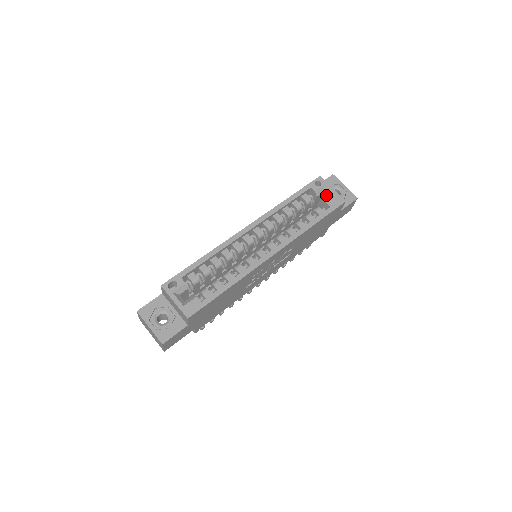
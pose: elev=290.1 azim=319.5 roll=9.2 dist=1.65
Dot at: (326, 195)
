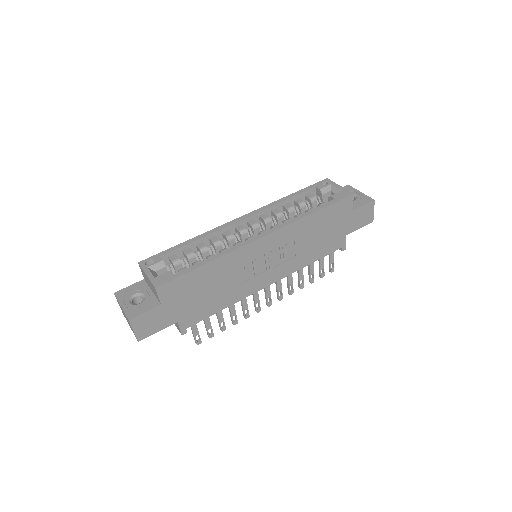
Dot at: (333, 193)
